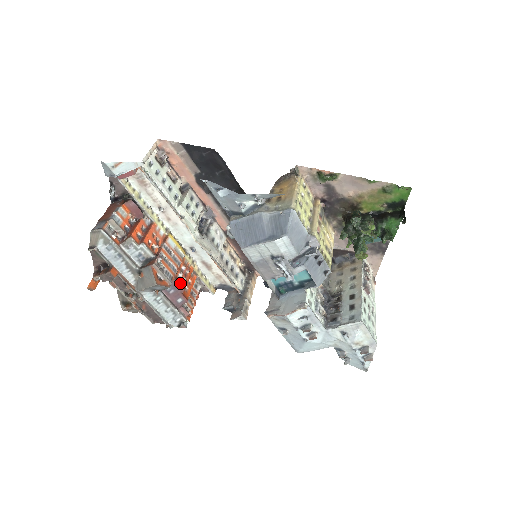
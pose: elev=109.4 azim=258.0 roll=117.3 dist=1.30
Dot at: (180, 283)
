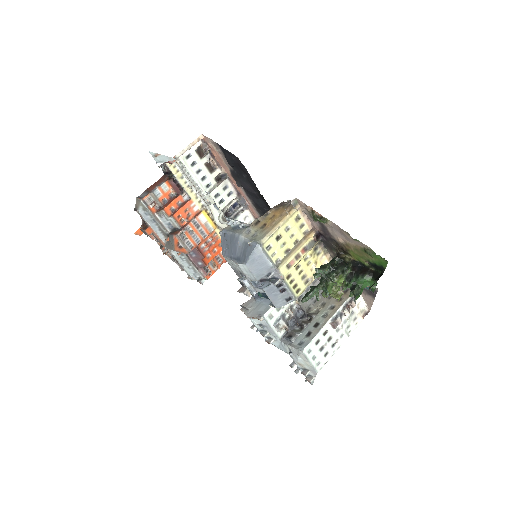
Dot at: (201, 252)
